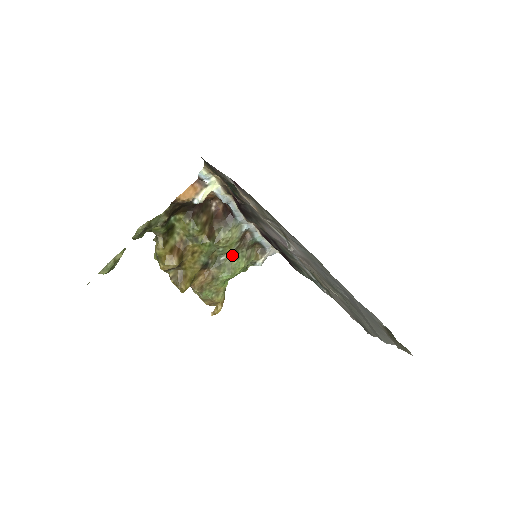
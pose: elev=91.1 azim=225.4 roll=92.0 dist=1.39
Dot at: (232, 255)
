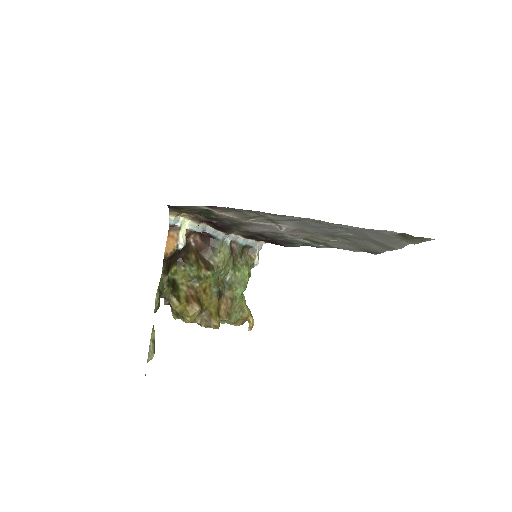
Dot at: (233, 271)
